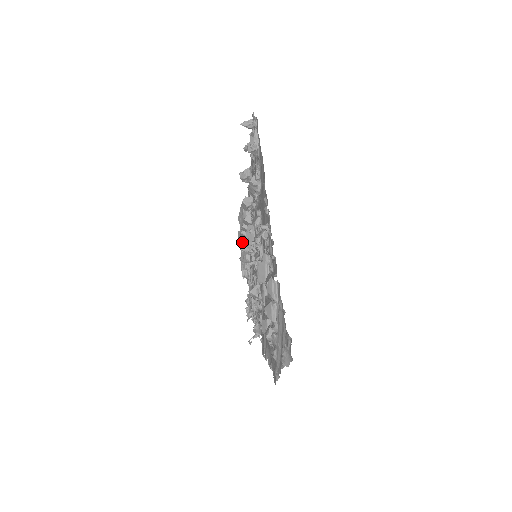
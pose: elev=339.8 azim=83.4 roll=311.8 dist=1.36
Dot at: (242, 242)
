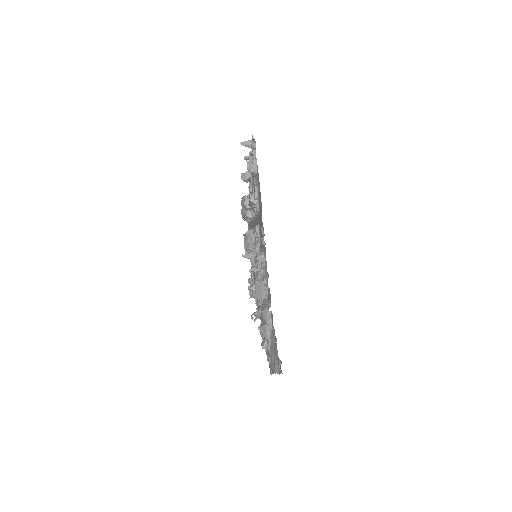
Dot at: (245, 220)
